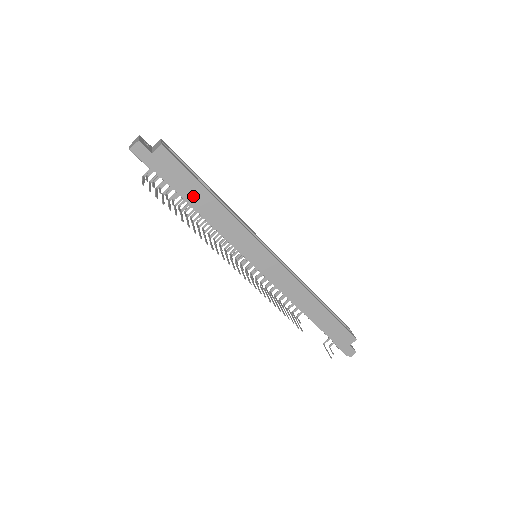
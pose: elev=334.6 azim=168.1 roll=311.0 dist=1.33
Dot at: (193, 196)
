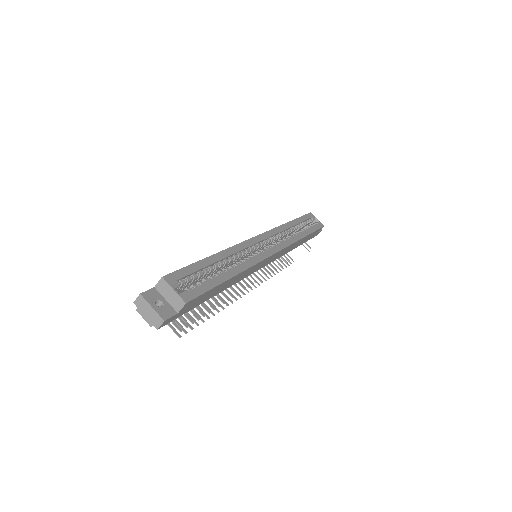
Dot at: (215, 293)
